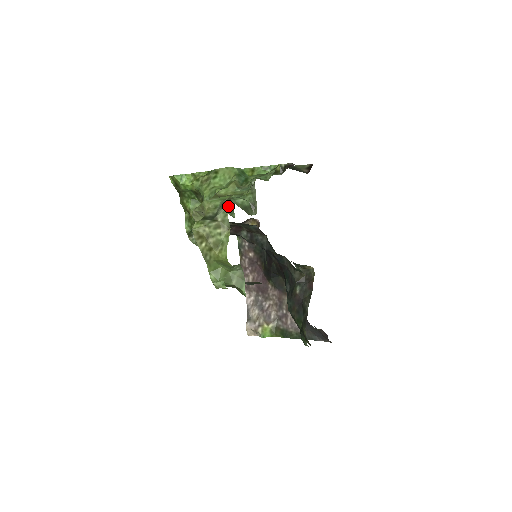
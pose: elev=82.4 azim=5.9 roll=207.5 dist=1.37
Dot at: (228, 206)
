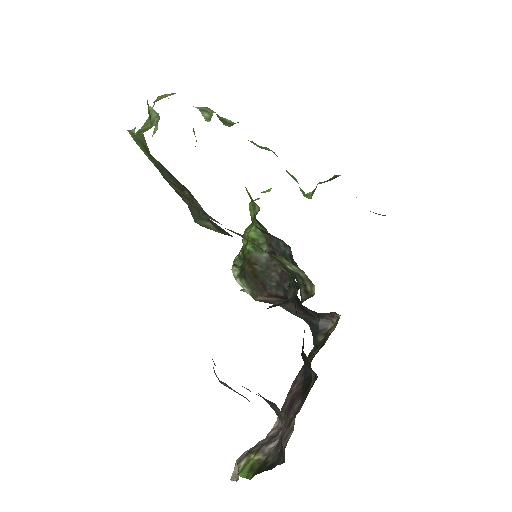
Dot at: (207, 111)
